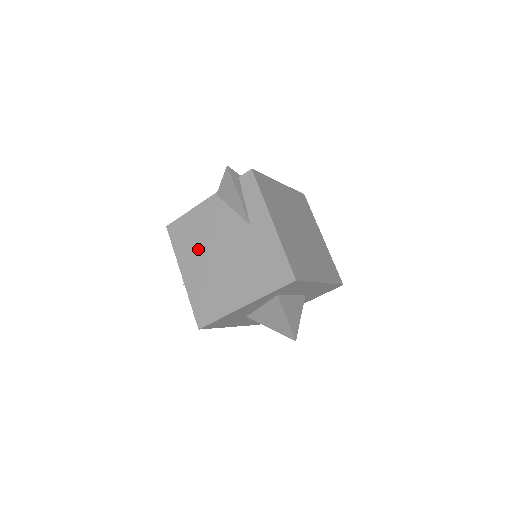
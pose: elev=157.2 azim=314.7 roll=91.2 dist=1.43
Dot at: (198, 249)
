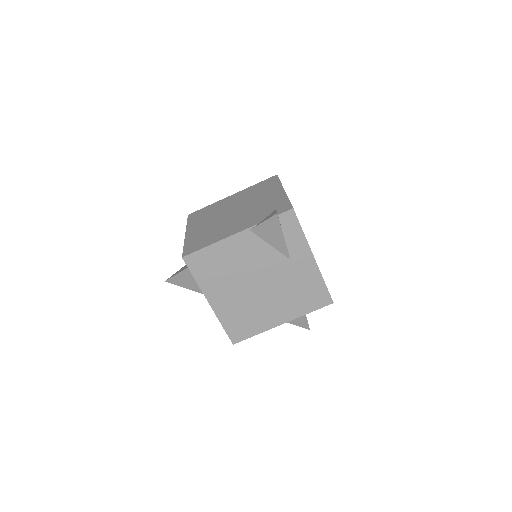
Dot at: (229, 280)
